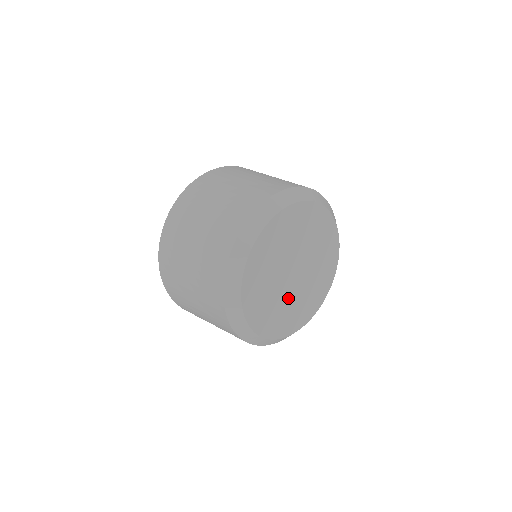
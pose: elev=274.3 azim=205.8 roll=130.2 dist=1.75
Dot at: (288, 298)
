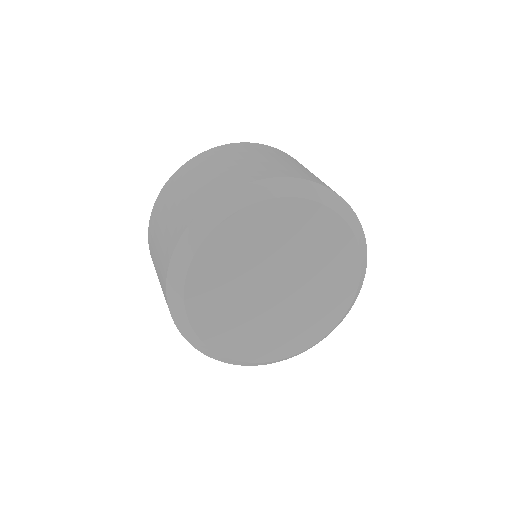
Dot at: (256, 313)
